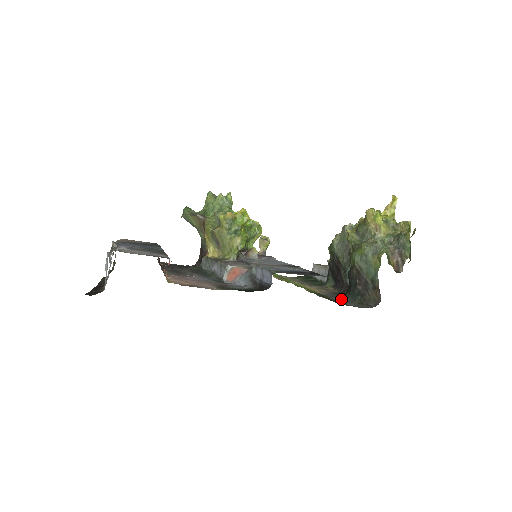
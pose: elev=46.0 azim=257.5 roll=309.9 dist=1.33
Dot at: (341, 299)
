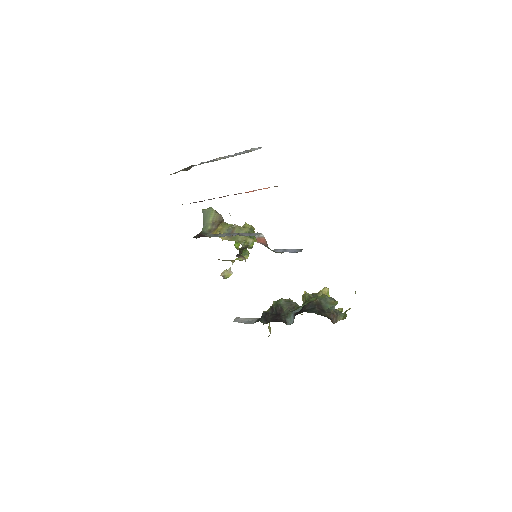
Dot at: occluded
